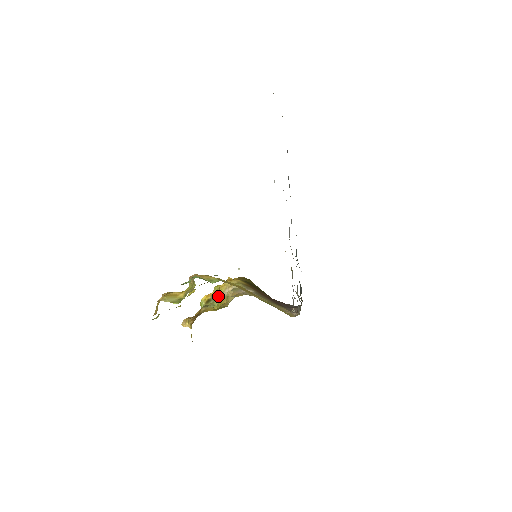
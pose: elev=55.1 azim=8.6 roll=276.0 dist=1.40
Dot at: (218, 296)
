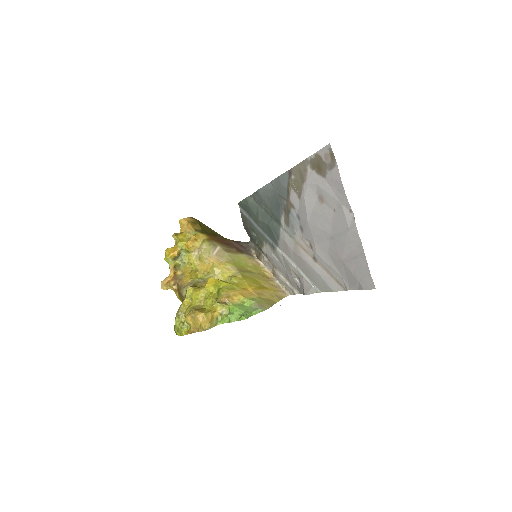
Dot at: (185, 253)
